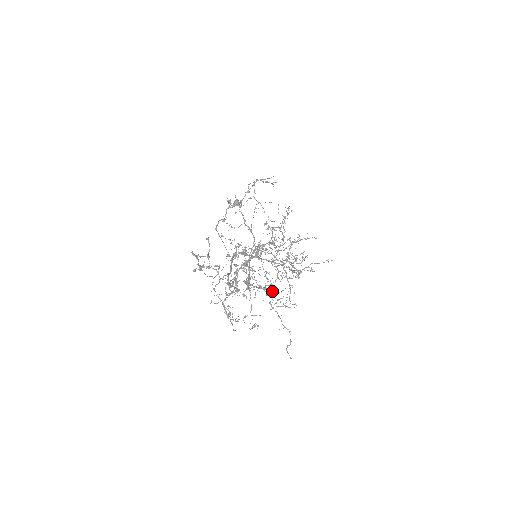
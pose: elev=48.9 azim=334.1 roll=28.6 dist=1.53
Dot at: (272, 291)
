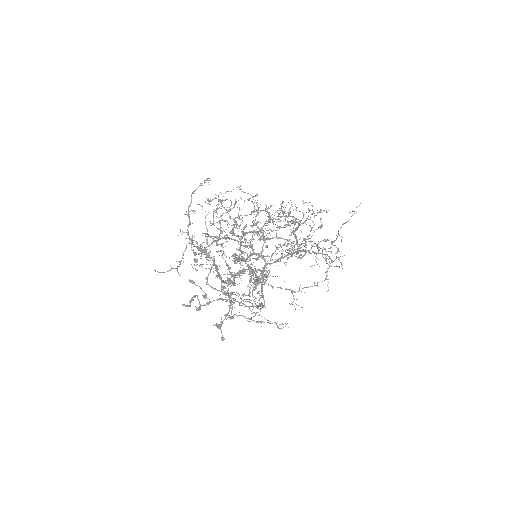
Dot at: occluded
